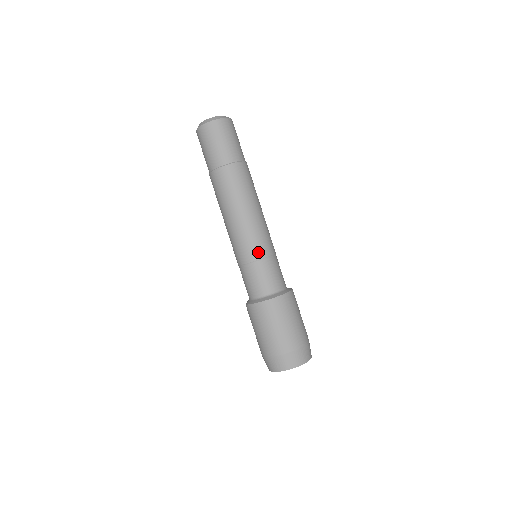
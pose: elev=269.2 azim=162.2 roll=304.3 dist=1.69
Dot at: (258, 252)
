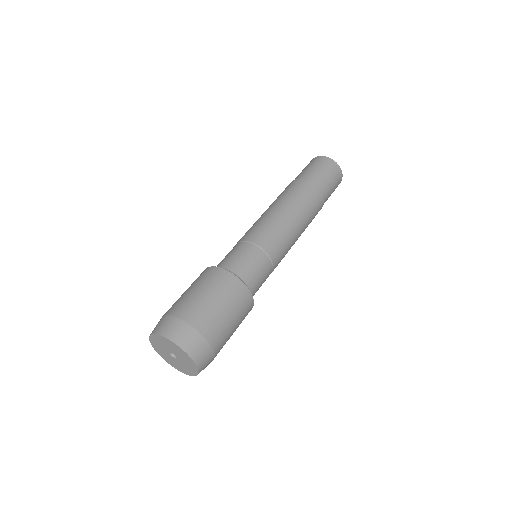
Dot at: (243, 237)
